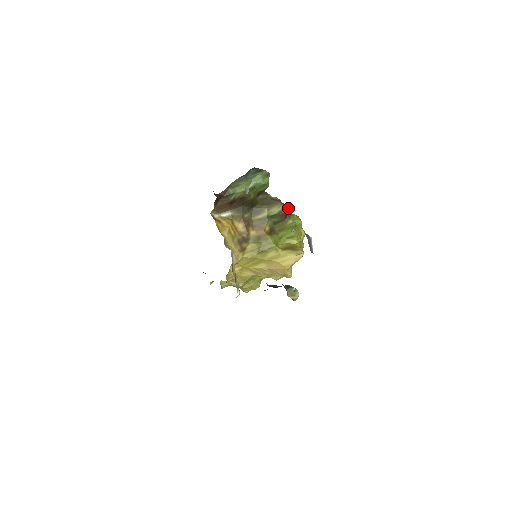
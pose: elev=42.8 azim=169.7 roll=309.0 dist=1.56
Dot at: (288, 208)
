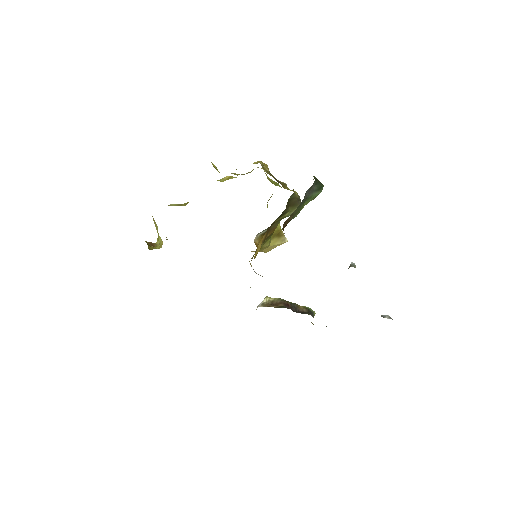
Dot at: occluded
